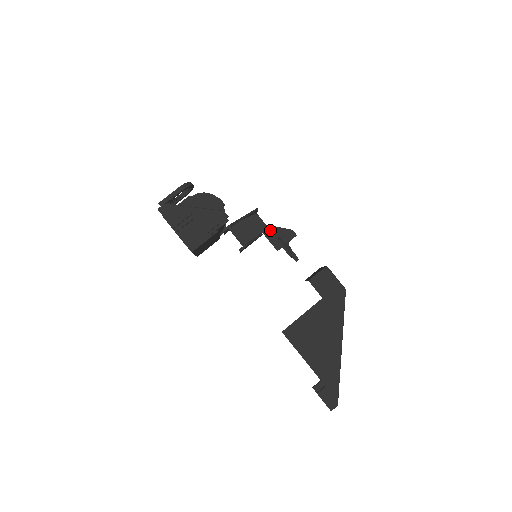
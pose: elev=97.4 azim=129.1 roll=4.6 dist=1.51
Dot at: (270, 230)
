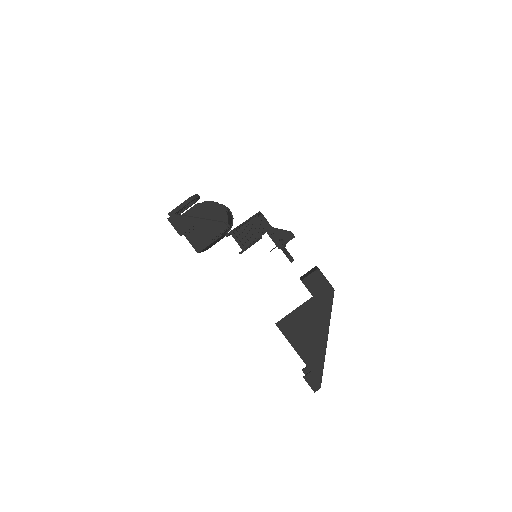
Dot at: (271, 231)
